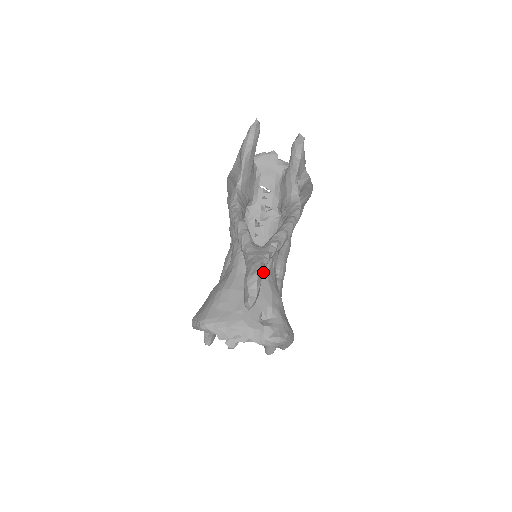
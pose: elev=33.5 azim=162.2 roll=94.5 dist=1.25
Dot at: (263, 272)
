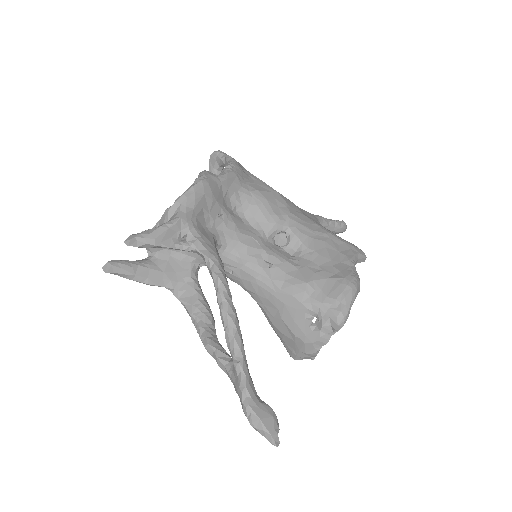
Dot at: (270, 289)
